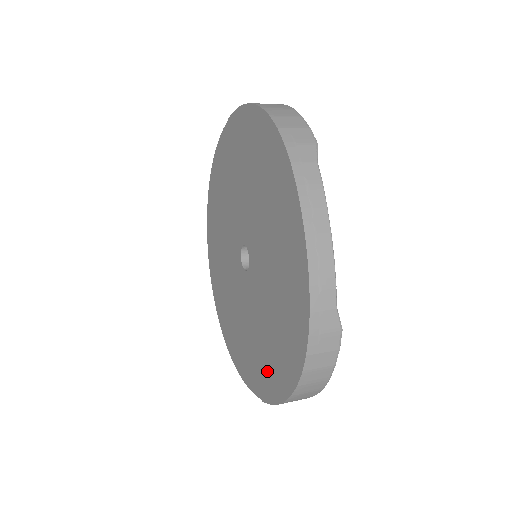
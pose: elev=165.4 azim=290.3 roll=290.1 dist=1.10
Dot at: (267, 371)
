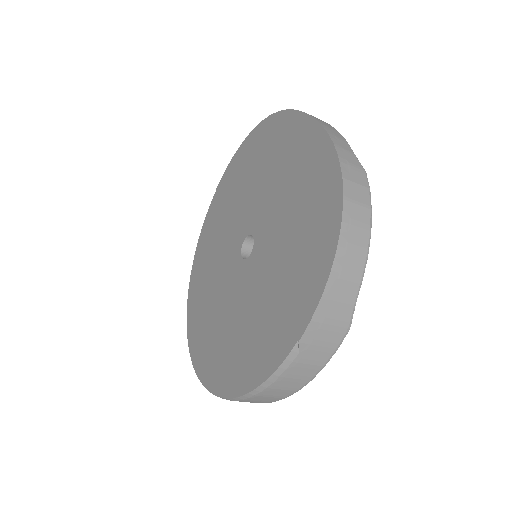
Dot at: (298, 289)
